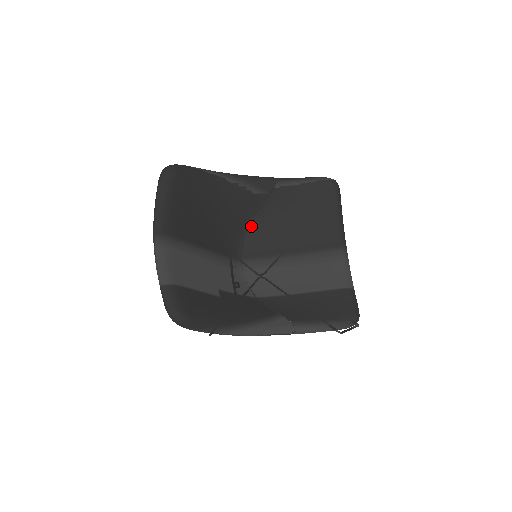
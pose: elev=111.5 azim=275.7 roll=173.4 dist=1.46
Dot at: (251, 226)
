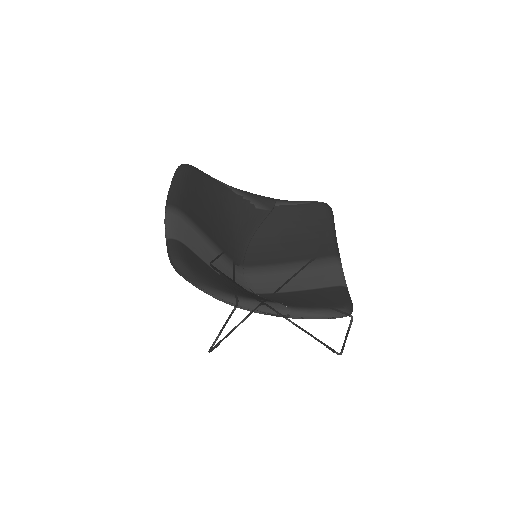
Dot at: (253, 239)
